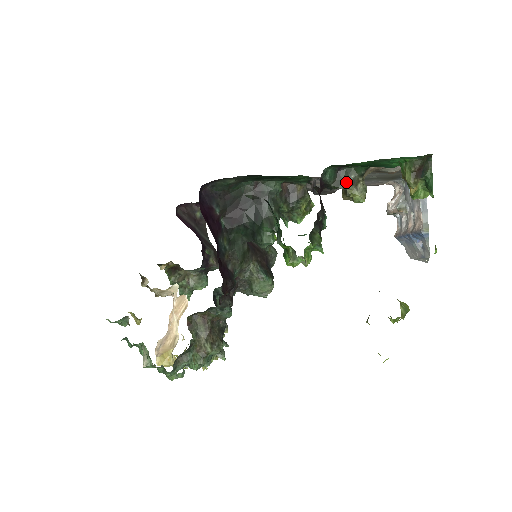
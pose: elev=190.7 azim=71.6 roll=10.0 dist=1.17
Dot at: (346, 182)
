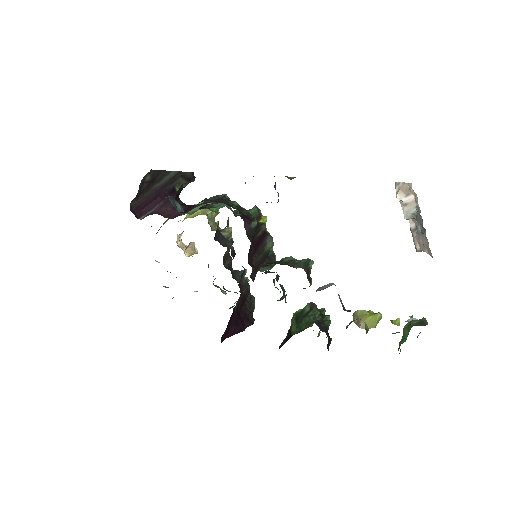
Dot at: occluded
